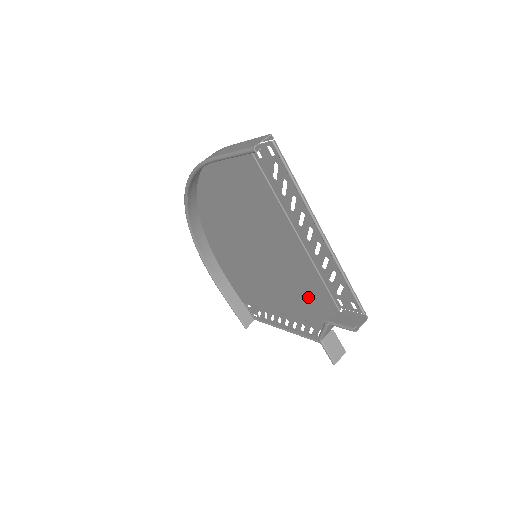
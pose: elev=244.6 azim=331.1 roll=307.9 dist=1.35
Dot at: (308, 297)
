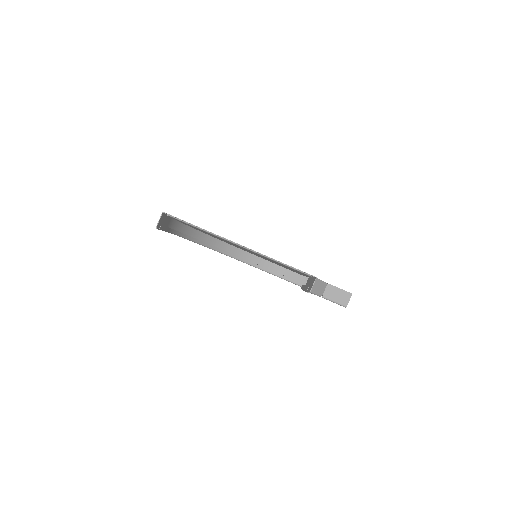
Dot at: occluded
